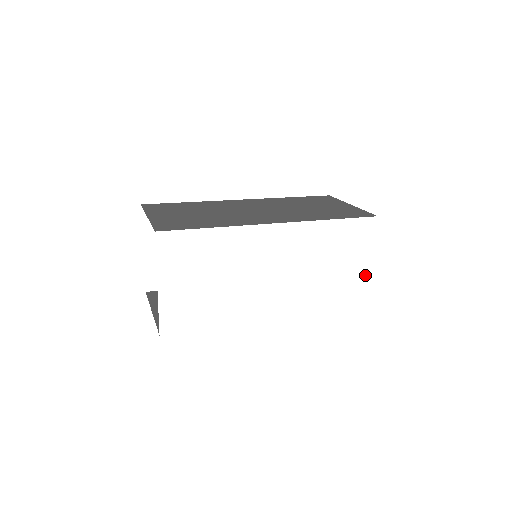
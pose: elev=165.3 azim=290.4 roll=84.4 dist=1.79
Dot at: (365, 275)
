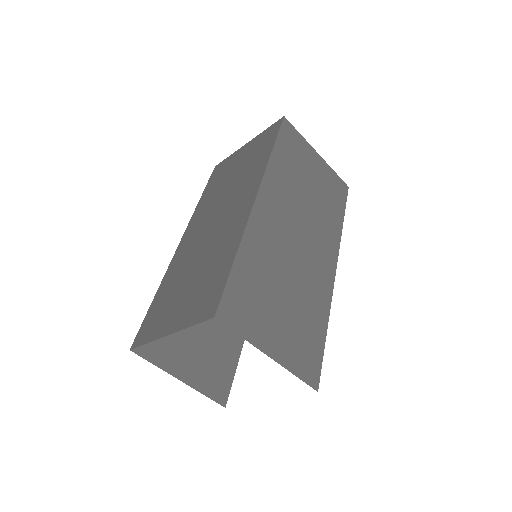
Dot at: occluded
